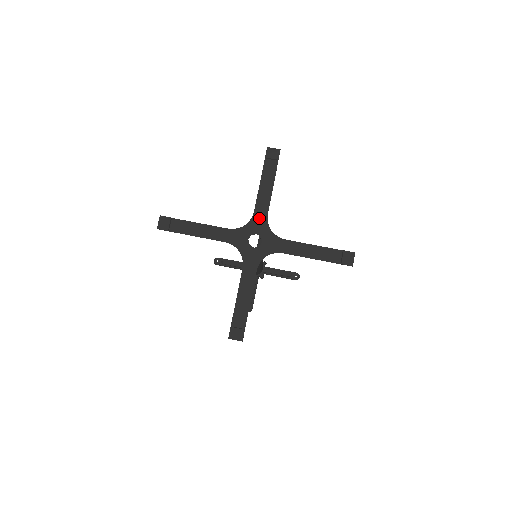
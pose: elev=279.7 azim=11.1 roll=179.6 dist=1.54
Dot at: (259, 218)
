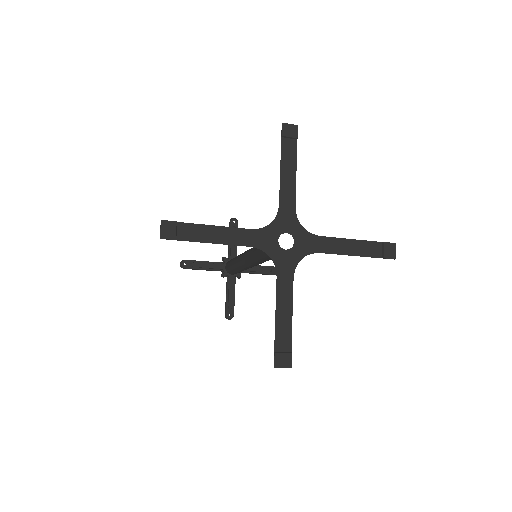
Dot at: (286, 212)
